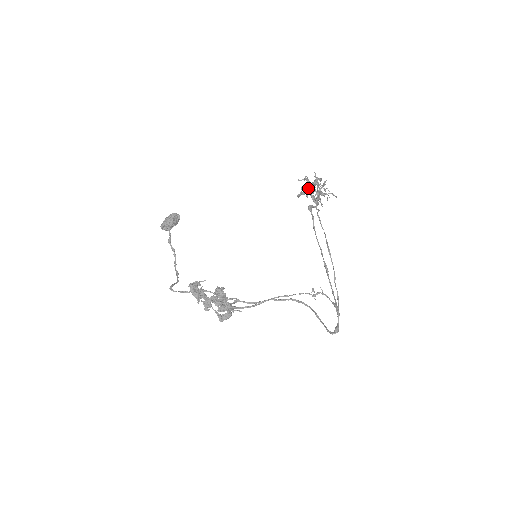
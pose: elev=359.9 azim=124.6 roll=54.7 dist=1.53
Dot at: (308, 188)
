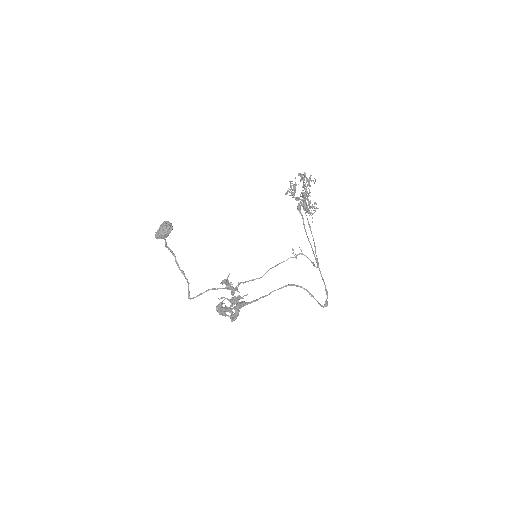
Dot at: occluded
